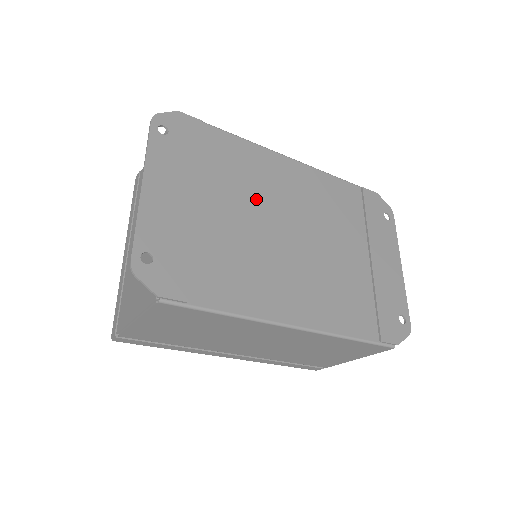
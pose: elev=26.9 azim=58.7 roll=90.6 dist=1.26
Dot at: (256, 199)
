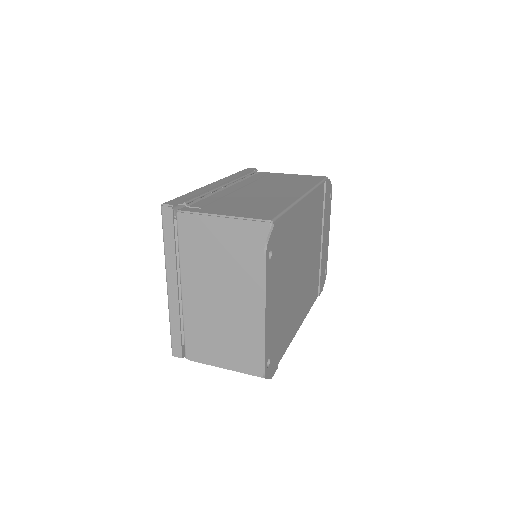
Dot at: (295, 257)
